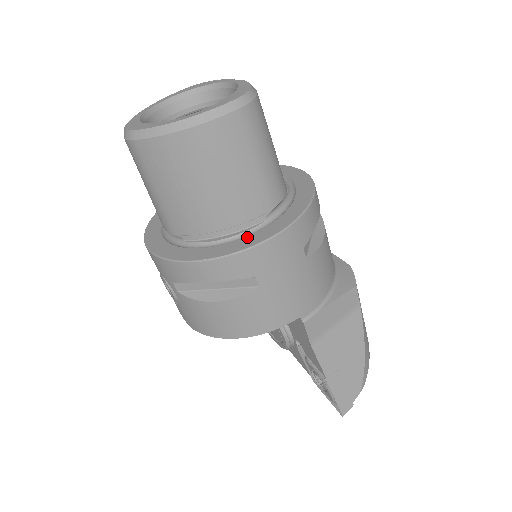
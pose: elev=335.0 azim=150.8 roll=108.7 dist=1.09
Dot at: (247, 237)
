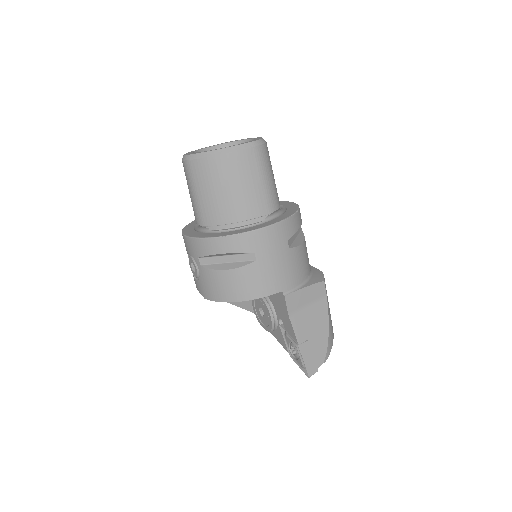
Dot at: (251, 227)
